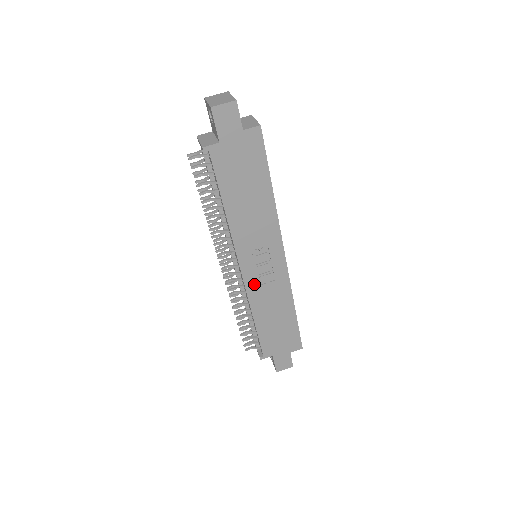
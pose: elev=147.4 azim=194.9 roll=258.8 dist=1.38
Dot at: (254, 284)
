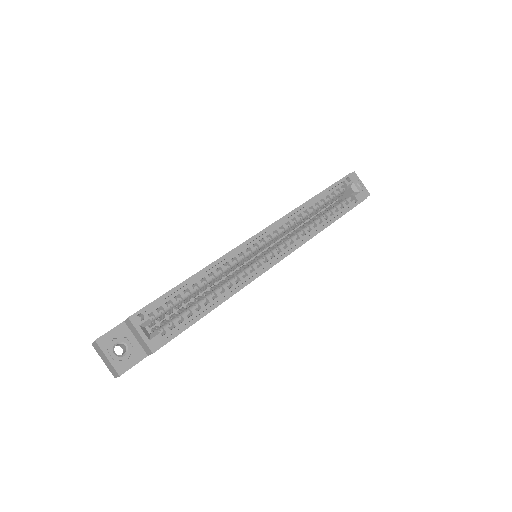
Dot at: occluded
